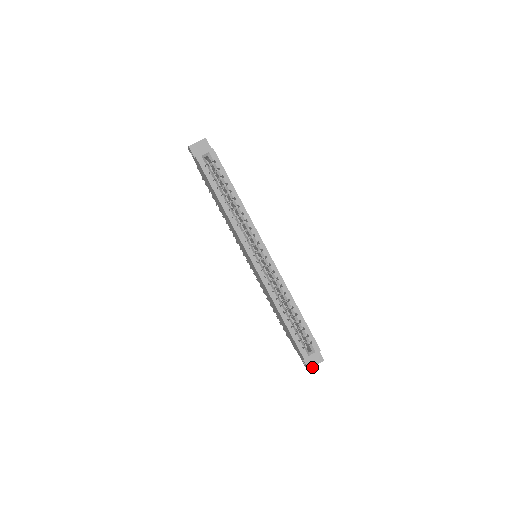
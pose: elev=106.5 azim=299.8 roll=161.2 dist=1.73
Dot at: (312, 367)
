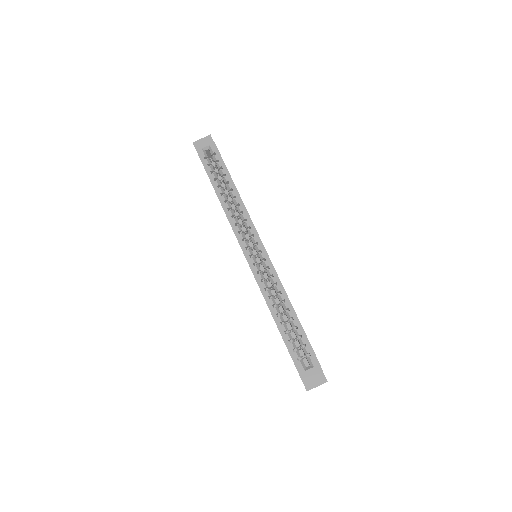
Dot at: (311, 388)
